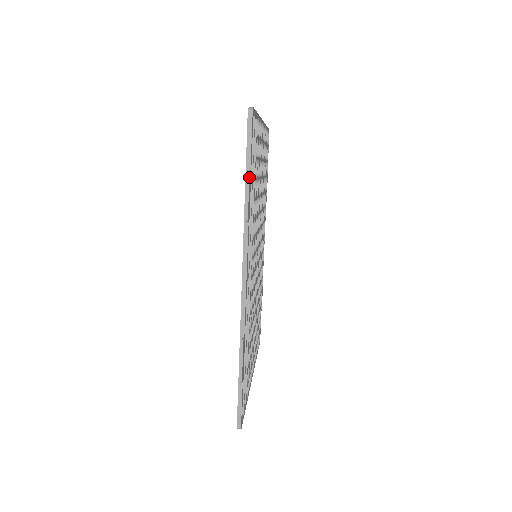
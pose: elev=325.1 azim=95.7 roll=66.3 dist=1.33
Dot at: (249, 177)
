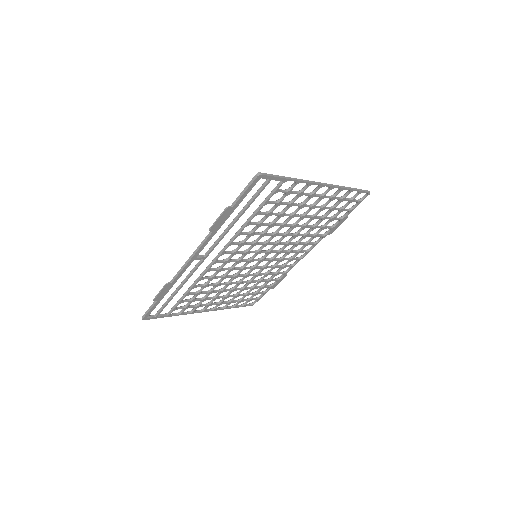
Dot at: (226, 210)
